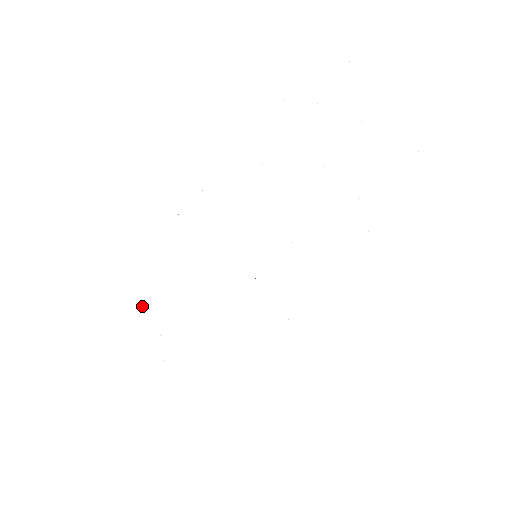
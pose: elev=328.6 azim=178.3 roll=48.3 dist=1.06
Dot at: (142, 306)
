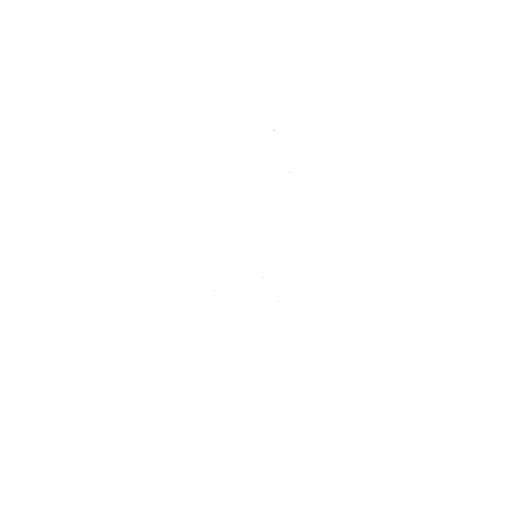
Dot at: occluded
